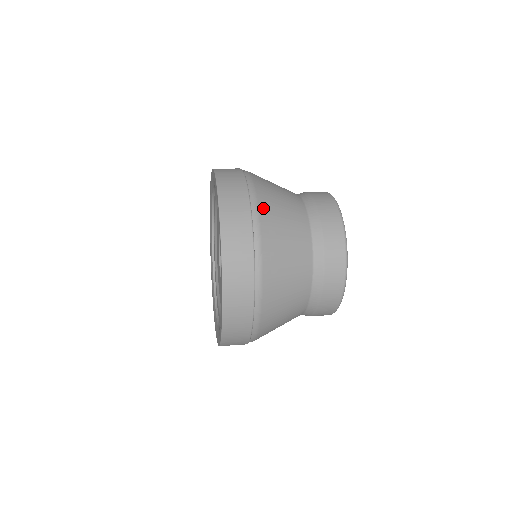
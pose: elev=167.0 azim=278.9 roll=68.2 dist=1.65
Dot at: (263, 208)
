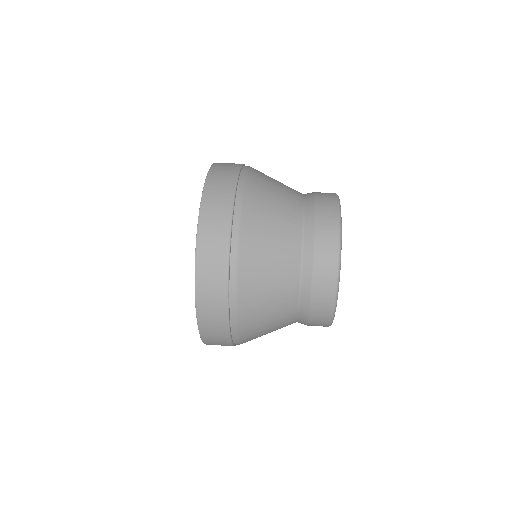
Dot at: (253, 174)
